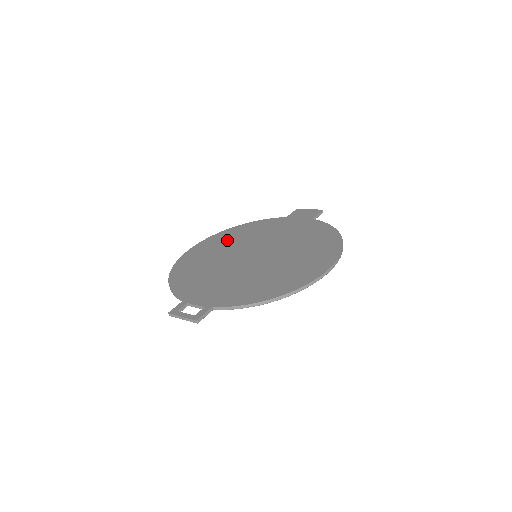
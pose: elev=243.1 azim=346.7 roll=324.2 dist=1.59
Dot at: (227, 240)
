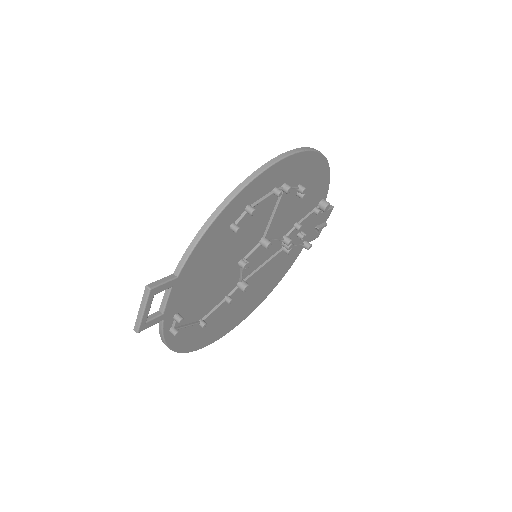
Dot at: occluded
